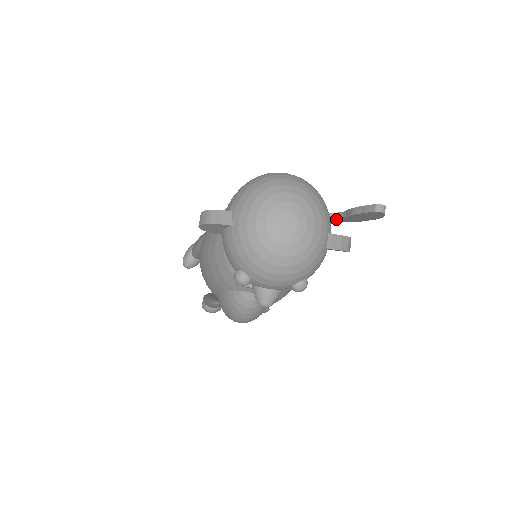
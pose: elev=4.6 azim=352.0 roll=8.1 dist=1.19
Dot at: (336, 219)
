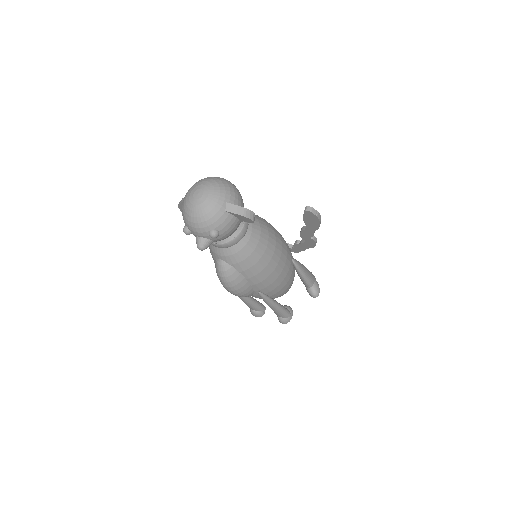
Dot at: (306, 229)
